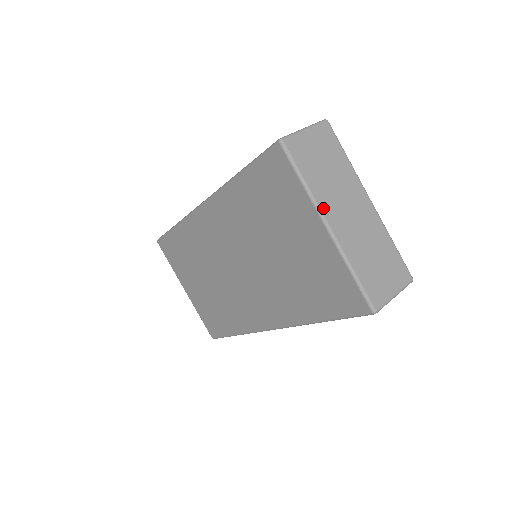
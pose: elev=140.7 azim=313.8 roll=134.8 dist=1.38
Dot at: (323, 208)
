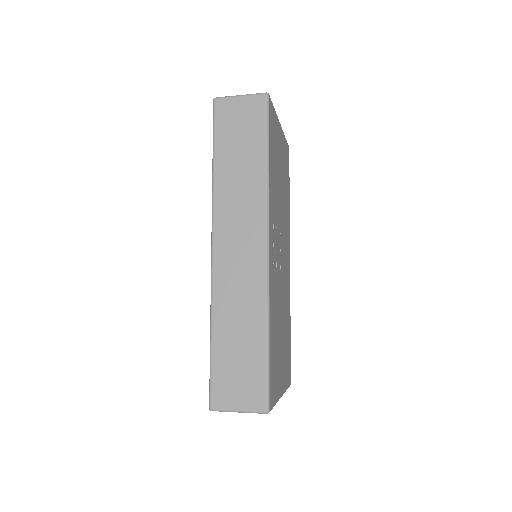
Dot at: occluded
